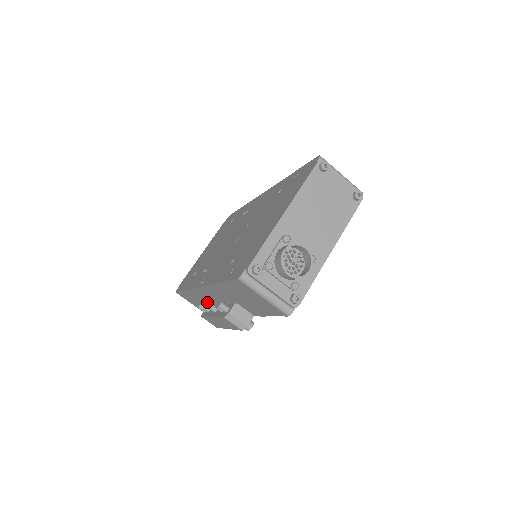
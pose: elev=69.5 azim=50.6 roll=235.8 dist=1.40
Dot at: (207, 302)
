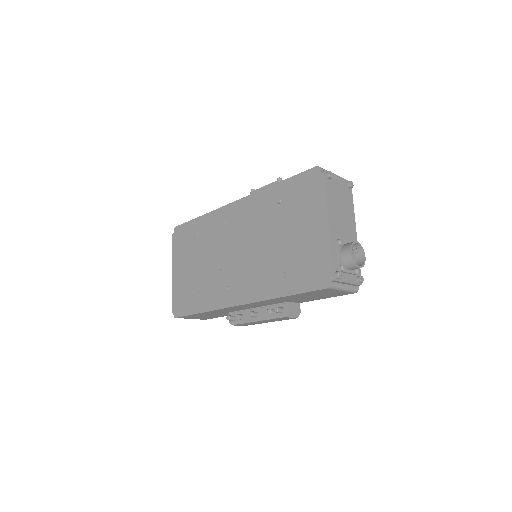
Dot at: (229, 312)
